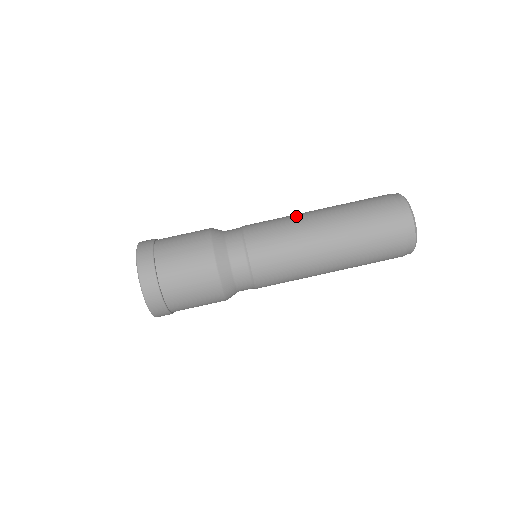
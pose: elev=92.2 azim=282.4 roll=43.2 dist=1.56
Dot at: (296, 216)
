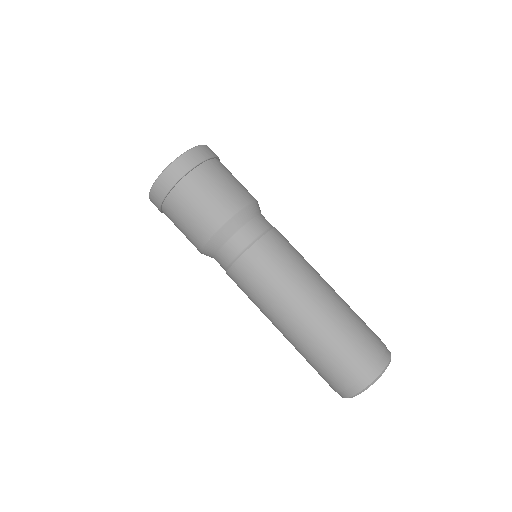
Dot at: (308, 275)
